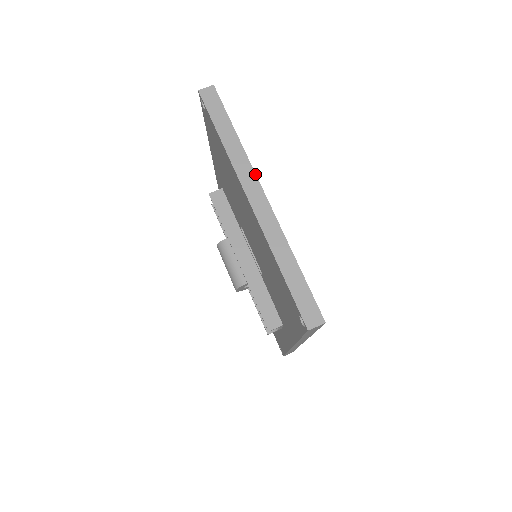
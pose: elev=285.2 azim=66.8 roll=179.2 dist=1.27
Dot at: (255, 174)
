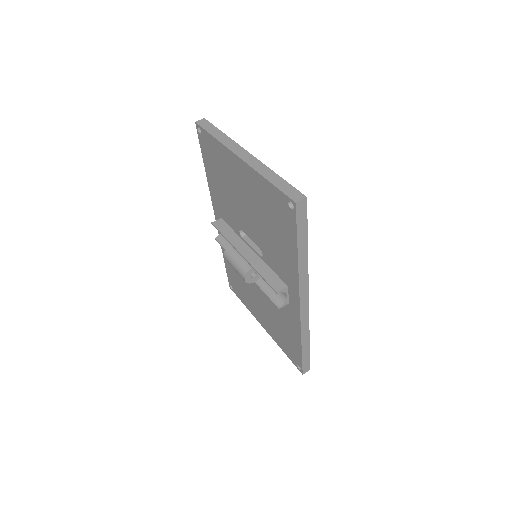
Dot at: (240, 146)
